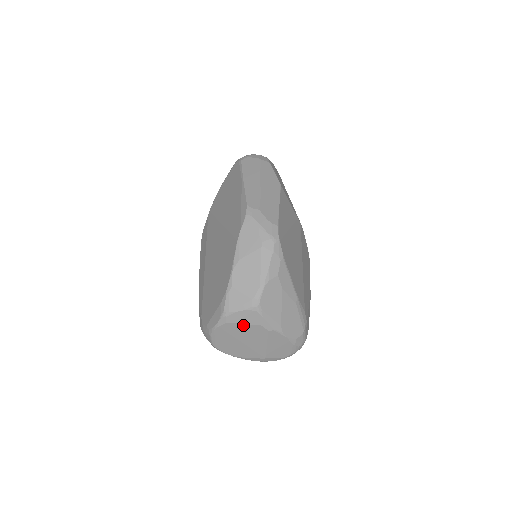
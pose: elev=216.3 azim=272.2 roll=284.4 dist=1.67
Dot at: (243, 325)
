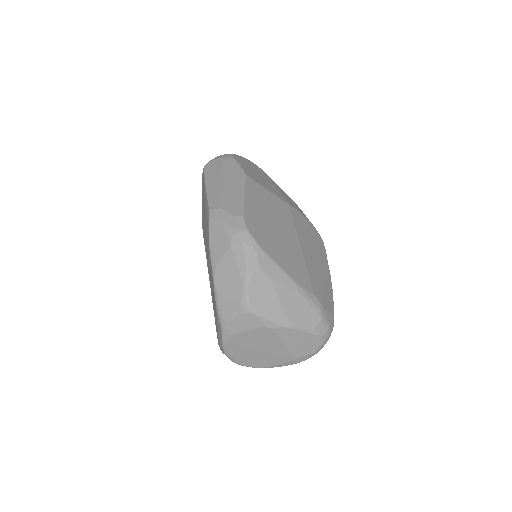
Dot at: (247, 332)
